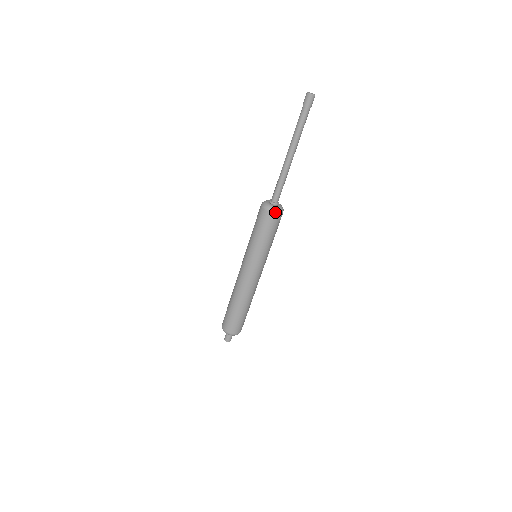
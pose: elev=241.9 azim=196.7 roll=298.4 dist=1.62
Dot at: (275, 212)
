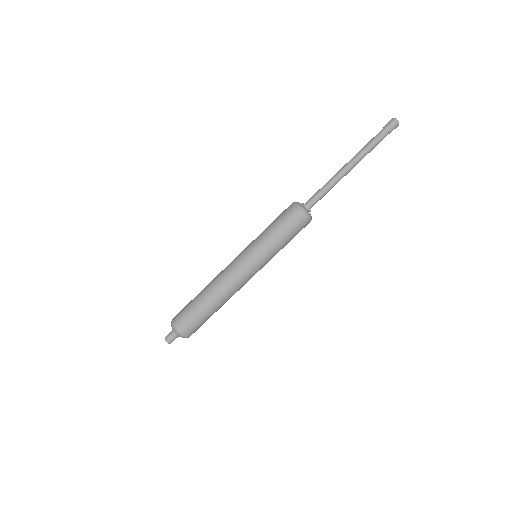
Dot at: (310, 221)
